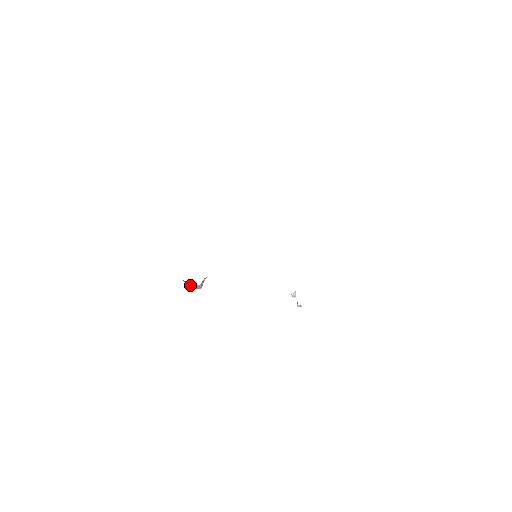
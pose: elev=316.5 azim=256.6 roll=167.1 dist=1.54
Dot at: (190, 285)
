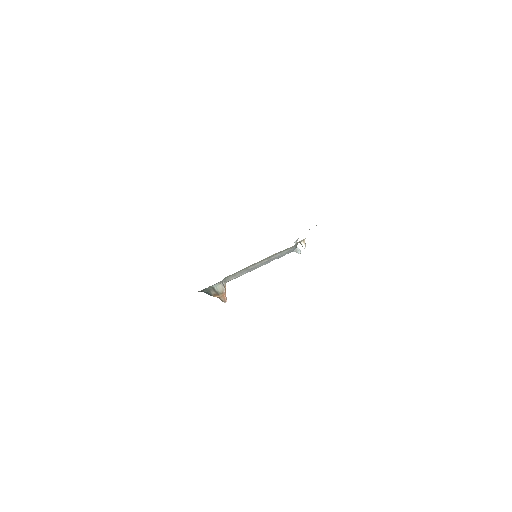
Dot at: (215, 293)
